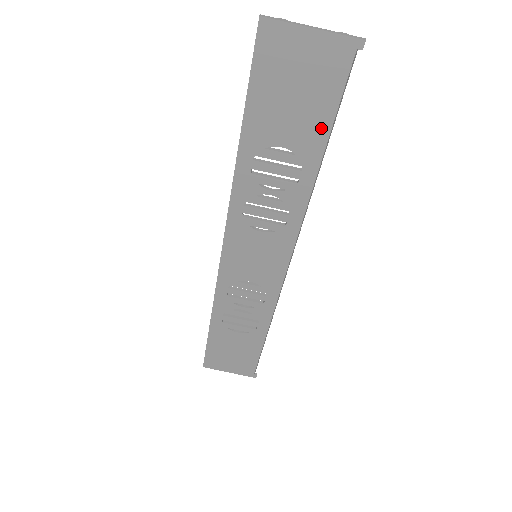
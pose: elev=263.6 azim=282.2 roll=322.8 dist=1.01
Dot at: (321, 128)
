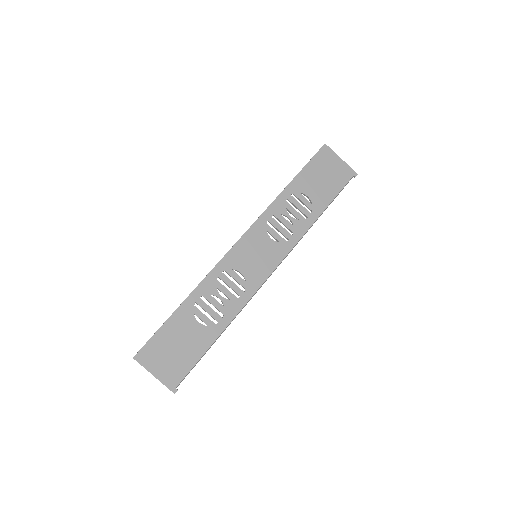
Dot at: (328, 198)
